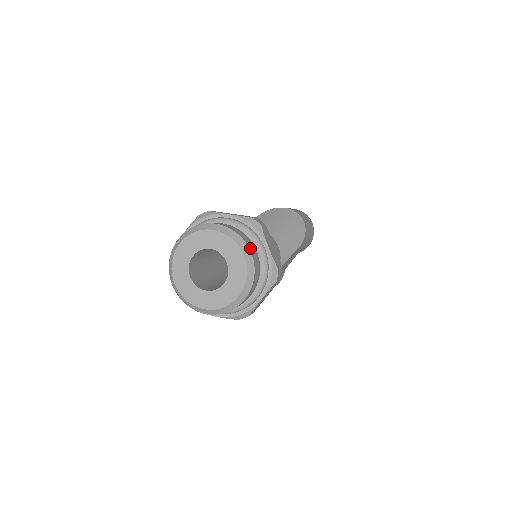
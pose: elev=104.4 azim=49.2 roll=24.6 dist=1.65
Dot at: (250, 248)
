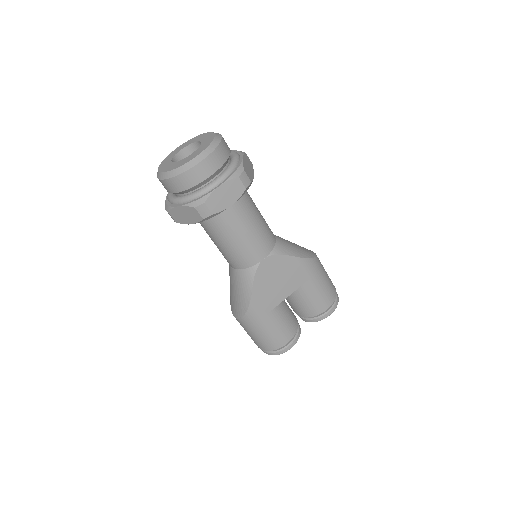
Dot at: (223, 140)
